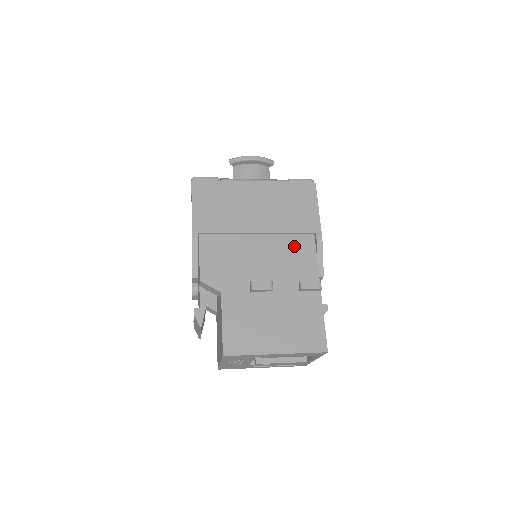
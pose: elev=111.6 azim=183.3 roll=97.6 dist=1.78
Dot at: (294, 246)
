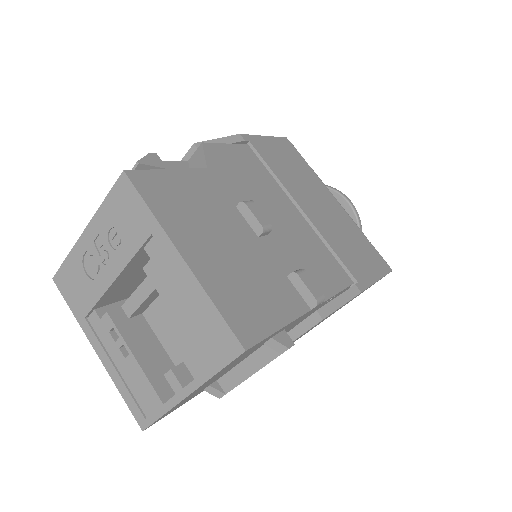
Dot at: (324, 258)
